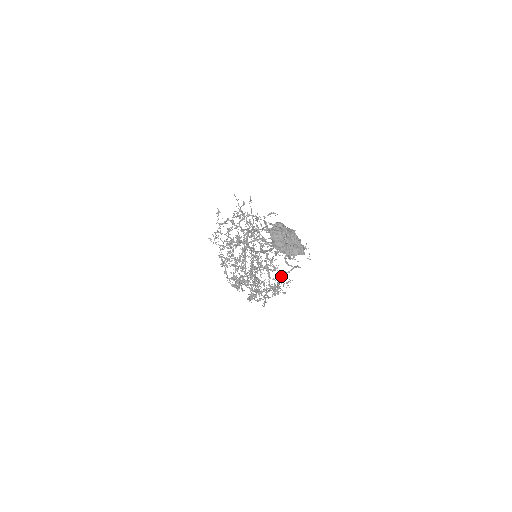
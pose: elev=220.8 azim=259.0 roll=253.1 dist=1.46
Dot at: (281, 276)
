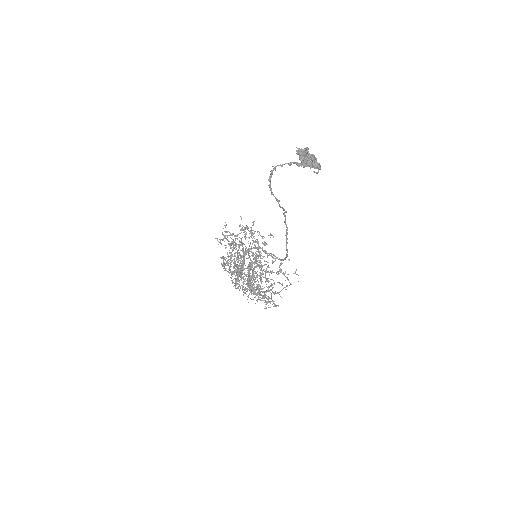
Dot at: occluded
